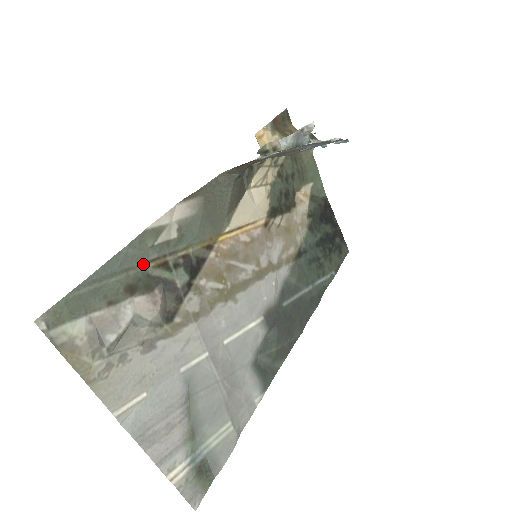
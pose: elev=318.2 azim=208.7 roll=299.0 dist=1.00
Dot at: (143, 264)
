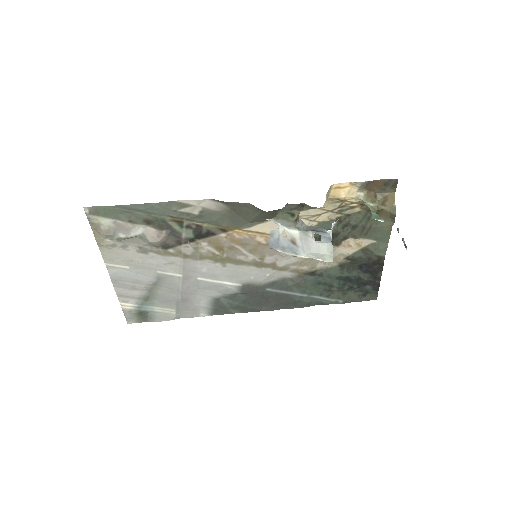
Dot at: (164, 215)
